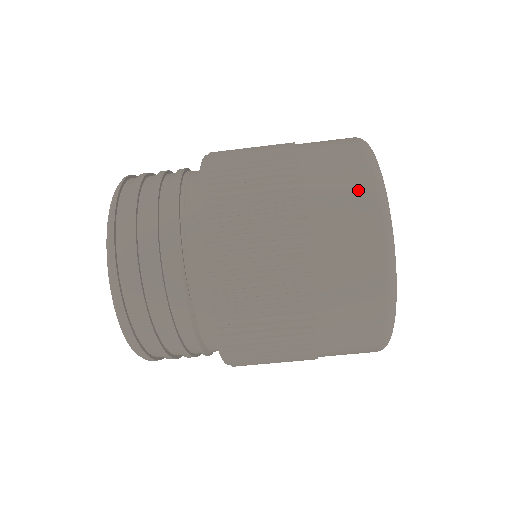
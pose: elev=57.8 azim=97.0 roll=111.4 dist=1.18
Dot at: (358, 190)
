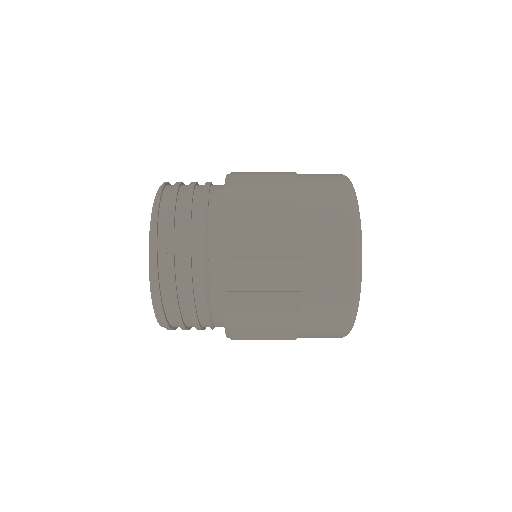
Dot at: (337, 190)
